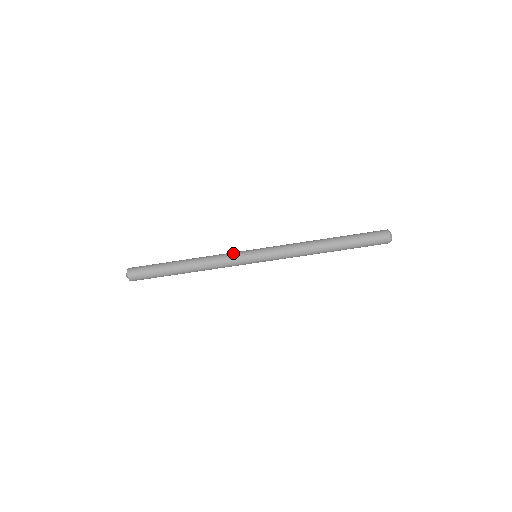
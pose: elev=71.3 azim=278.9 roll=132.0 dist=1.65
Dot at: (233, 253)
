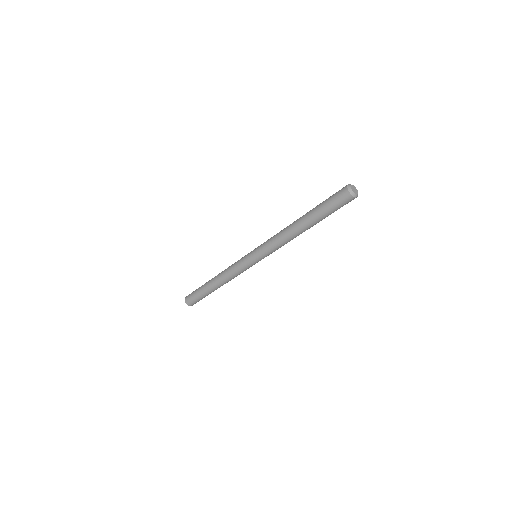
Dot at: occluded
